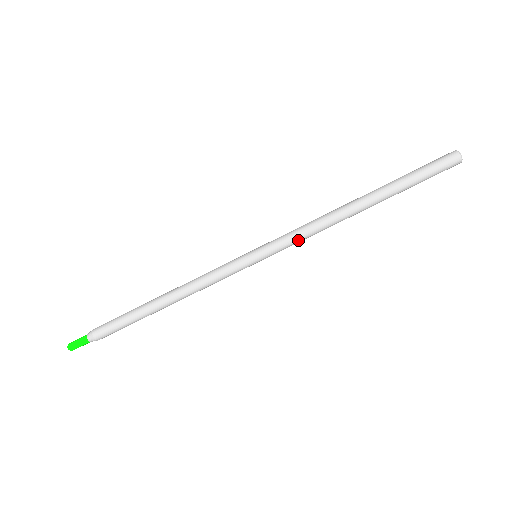
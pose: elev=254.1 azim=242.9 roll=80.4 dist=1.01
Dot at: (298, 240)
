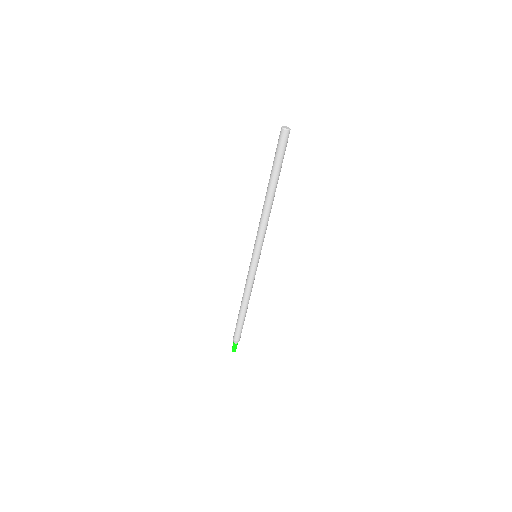
Dot at: (262, 235)
